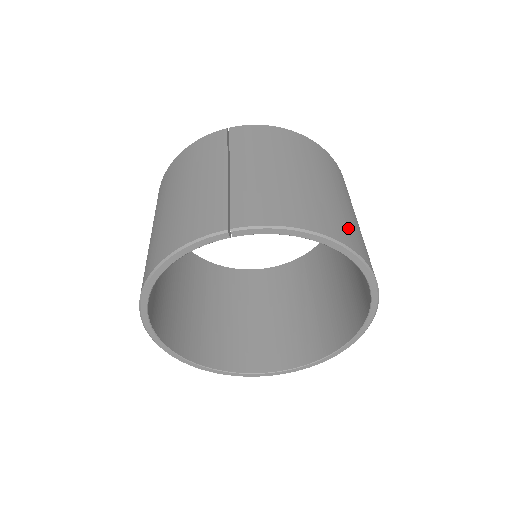
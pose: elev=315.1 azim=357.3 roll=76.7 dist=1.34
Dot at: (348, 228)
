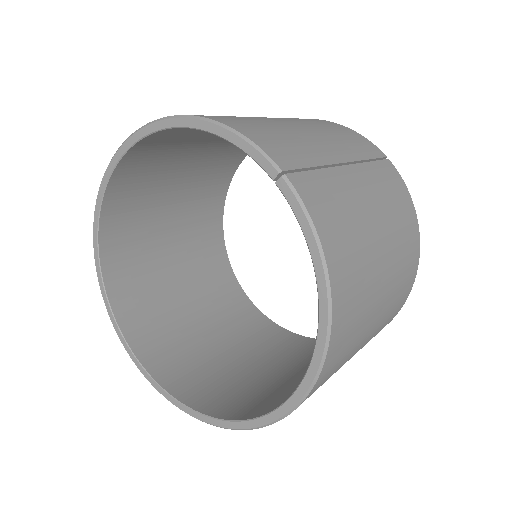
Dot at: (349, 336)
